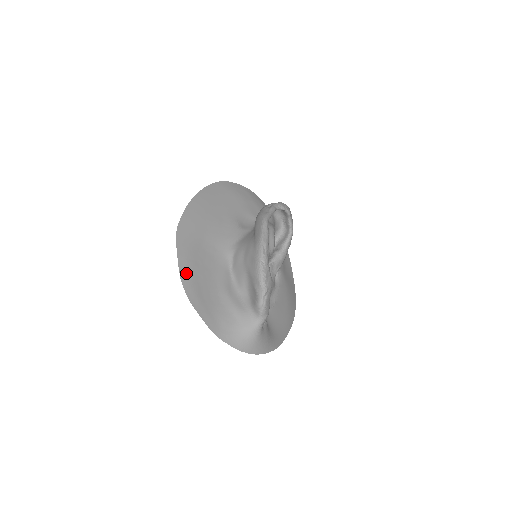
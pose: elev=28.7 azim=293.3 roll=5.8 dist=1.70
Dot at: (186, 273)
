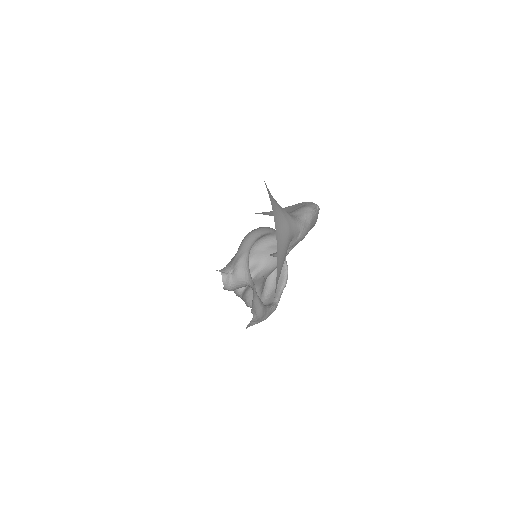
Dot at: occluded
